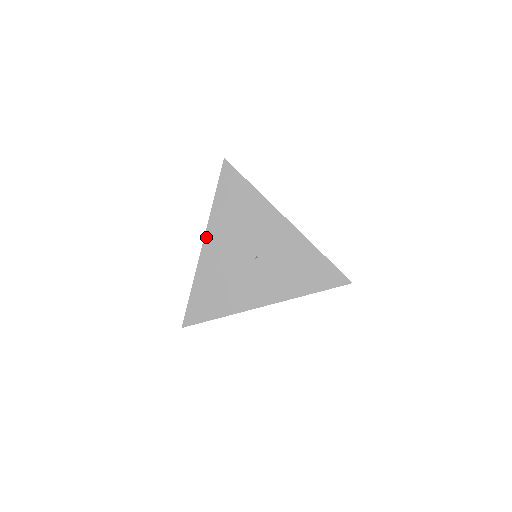
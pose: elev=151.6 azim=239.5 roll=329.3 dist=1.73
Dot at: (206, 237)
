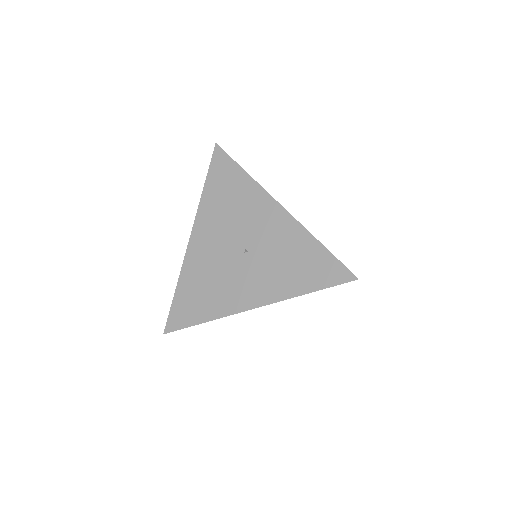
Dot at: (193, 230)
